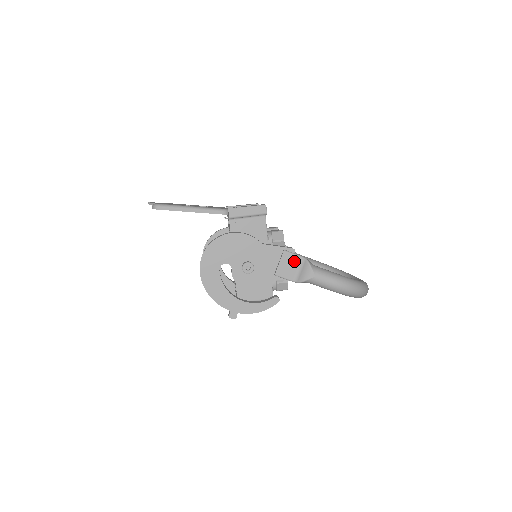
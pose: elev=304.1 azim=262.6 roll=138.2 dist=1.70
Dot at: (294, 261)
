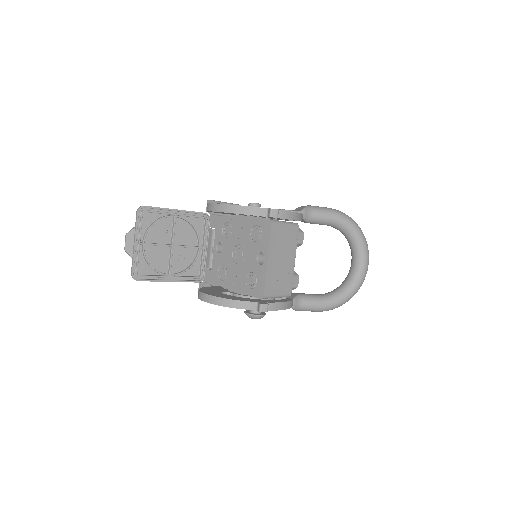
Dot at: occluded
